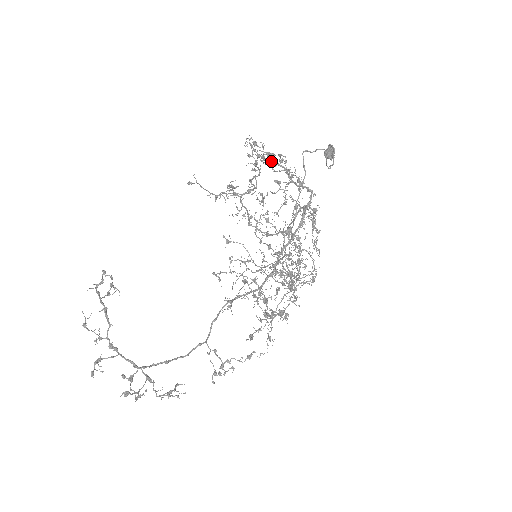
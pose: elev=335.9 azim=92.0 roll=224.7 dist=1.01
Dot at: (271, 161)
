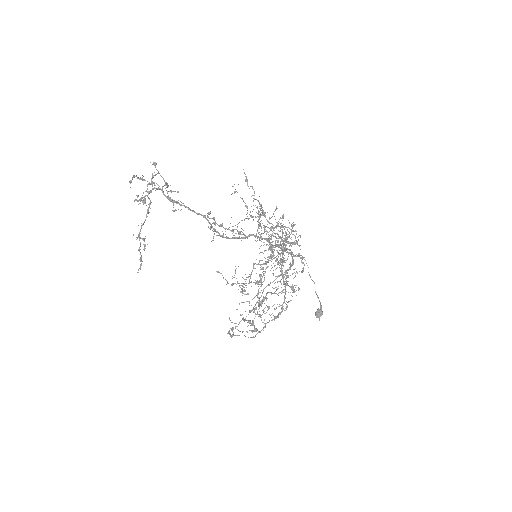
Dot at: (270, 236)
